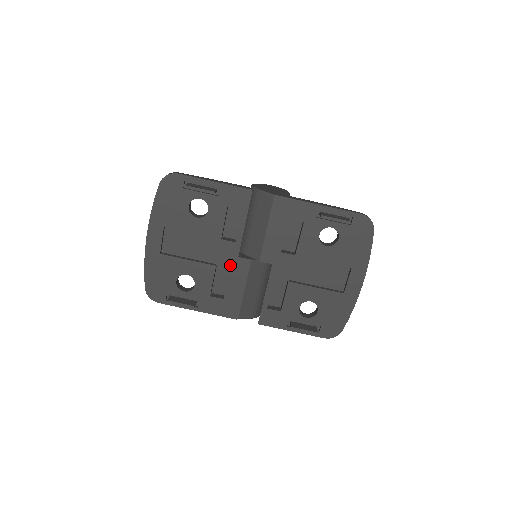
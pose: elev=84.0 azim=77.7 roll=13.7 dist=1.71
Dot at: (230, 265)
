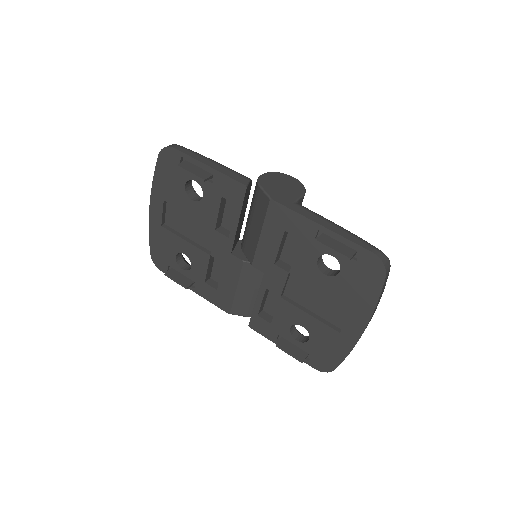
Dot at: (223, 259)
